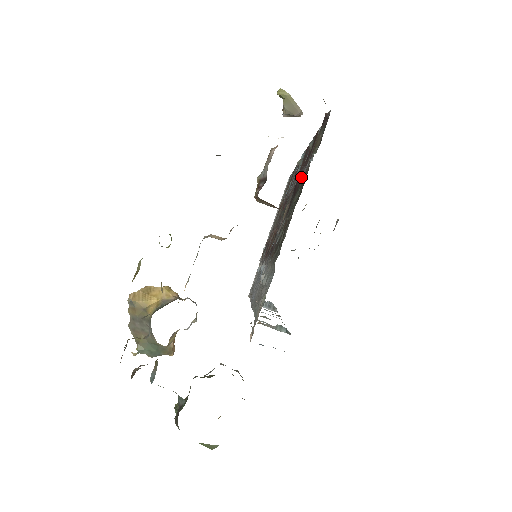
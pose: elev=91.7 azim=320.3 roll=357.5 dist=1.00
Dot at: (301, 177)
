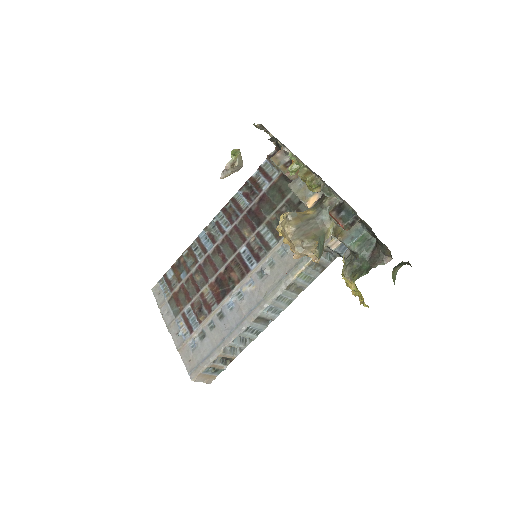
Dot at: (258, 199)
